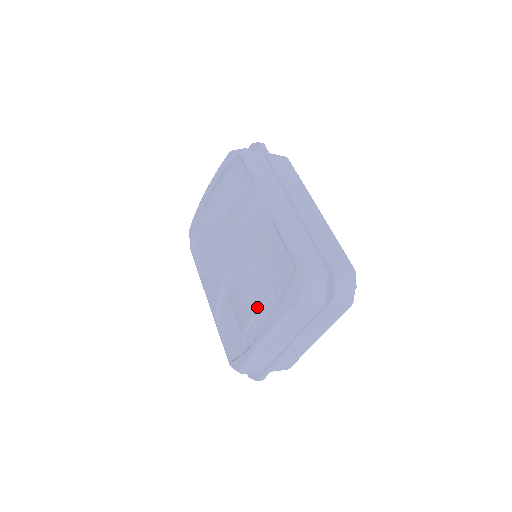
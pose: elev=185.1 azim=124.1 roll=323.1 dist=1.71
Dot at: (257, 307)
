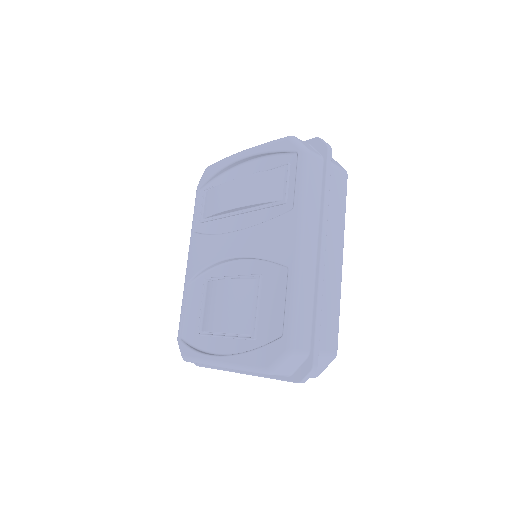
Dot at: (227, 330)
